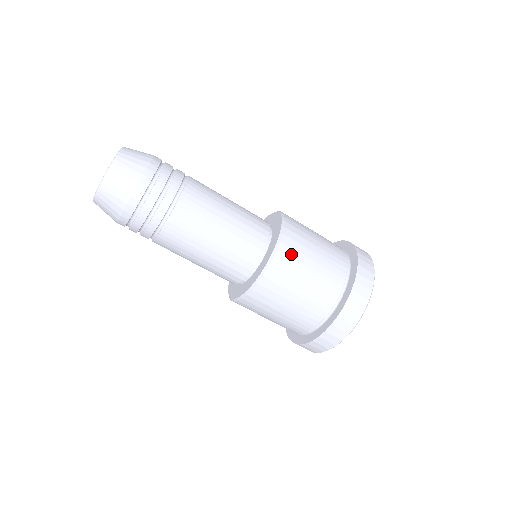
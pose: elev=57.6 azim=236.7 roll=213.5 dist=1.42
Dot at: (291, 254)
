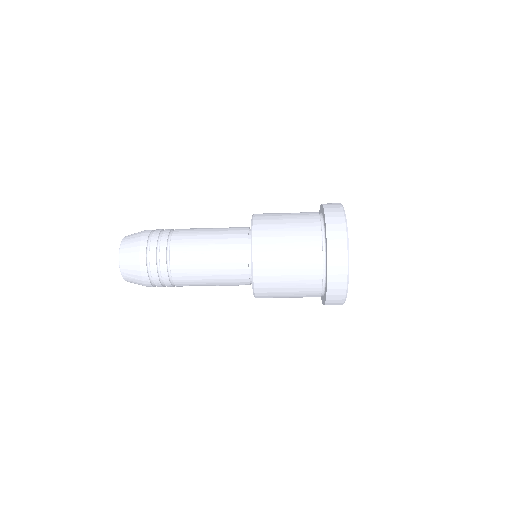
Dot at: (267, 291)
